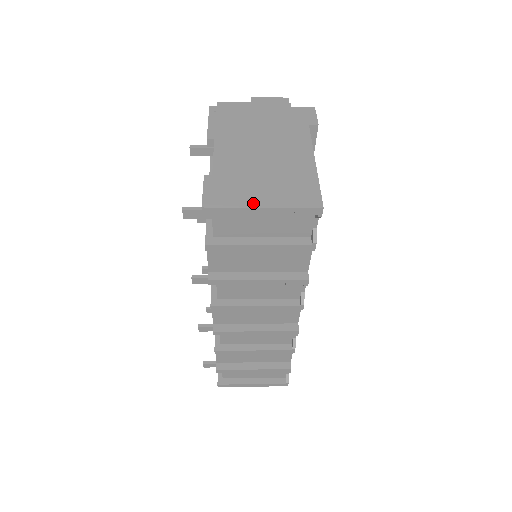
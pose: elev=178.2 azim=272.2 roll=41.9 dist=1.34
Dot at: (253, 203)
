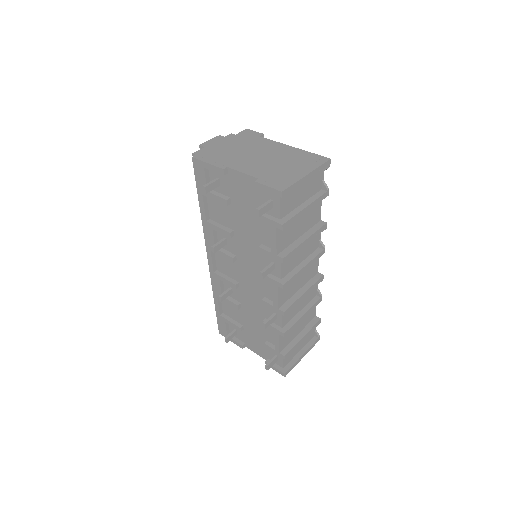
Dot at: (300, 176)
